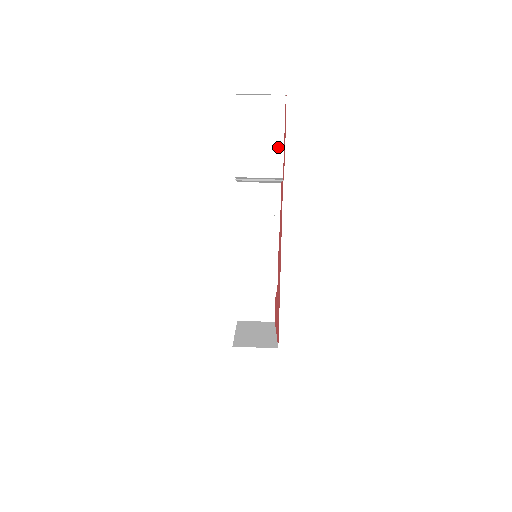
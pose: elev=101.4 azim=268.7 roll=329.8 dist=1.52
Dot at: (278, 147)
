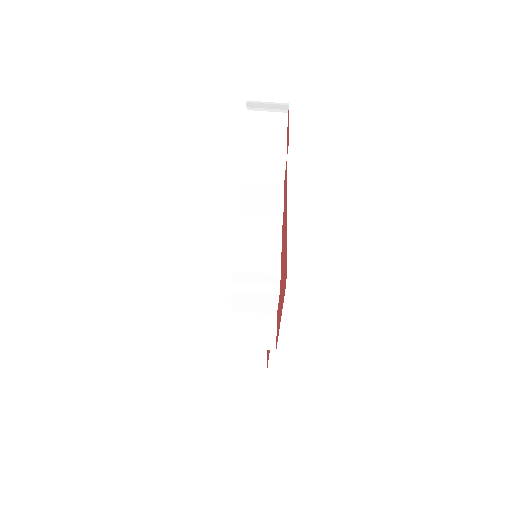
Dot at: (282, 139)
